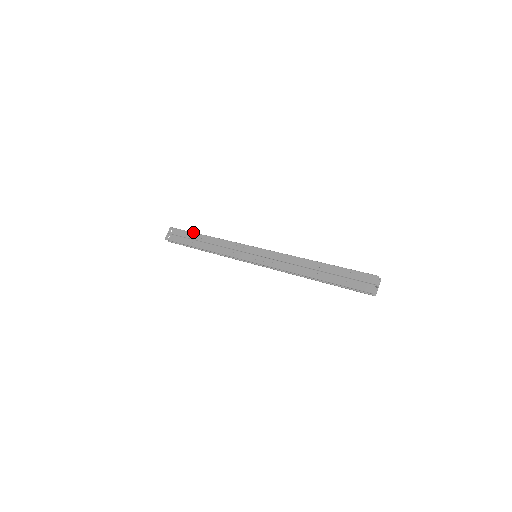
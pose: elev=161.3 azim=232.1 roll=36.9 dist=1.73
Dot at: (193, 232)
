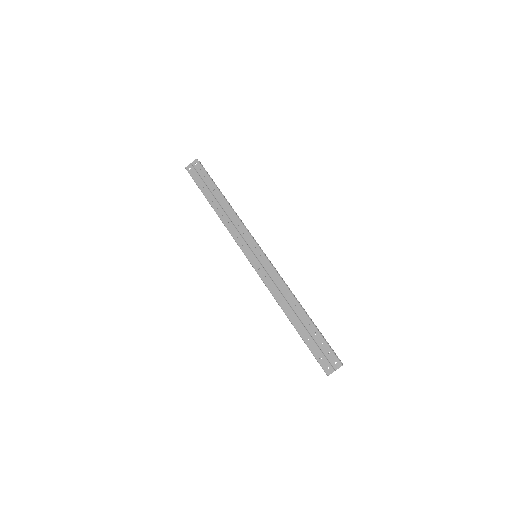
Dot at: (214, 183)
